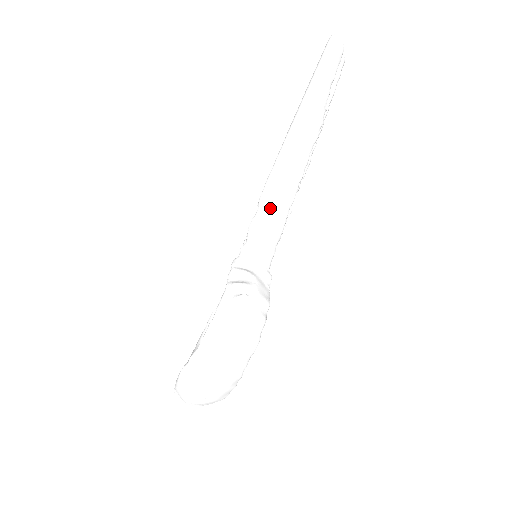
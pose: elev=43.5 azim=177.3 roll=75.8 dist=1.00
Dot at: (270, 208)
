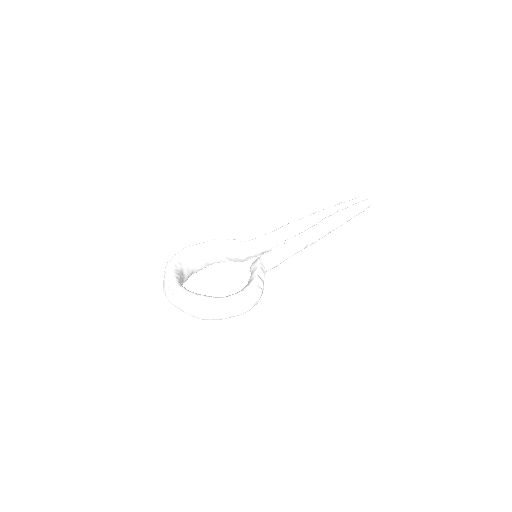
Dot at: (291, 251)
